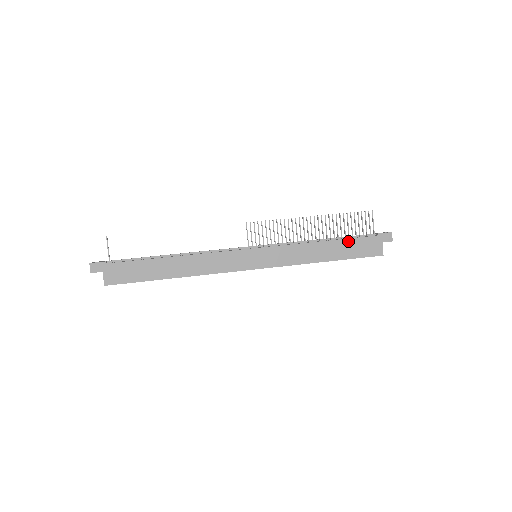
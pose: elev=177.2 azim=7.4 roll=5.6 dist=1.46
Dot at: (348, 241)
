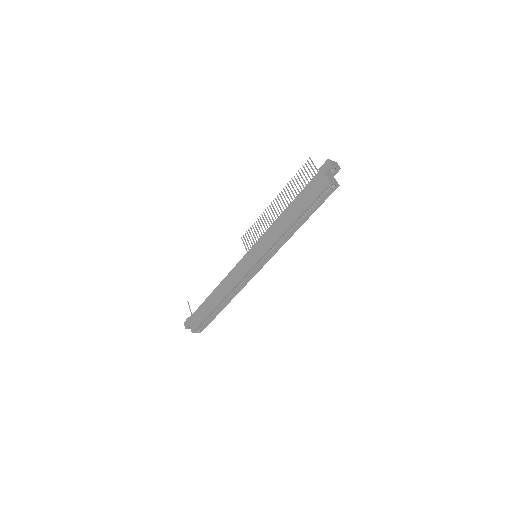
Dot at: (300, 195)
